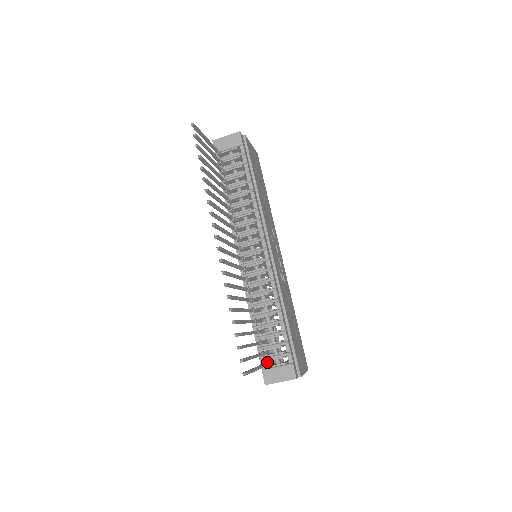
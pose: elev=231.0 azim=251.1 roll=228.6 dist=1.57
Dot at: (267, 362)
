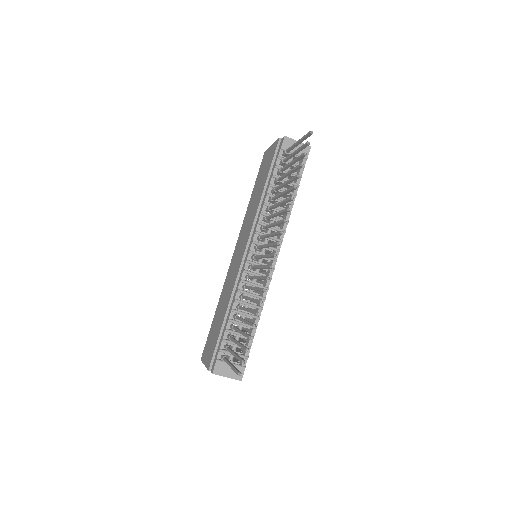
Dot at: (223, 354)
